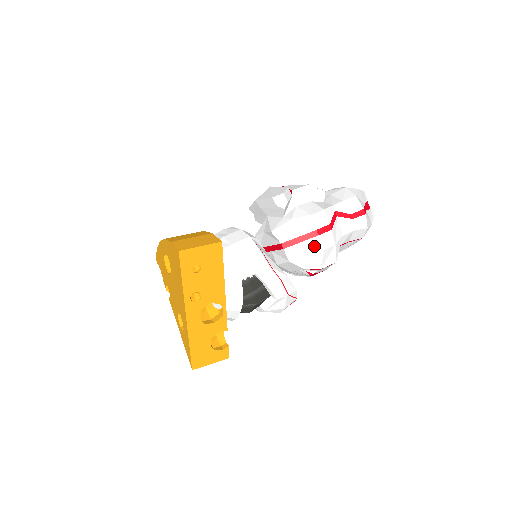
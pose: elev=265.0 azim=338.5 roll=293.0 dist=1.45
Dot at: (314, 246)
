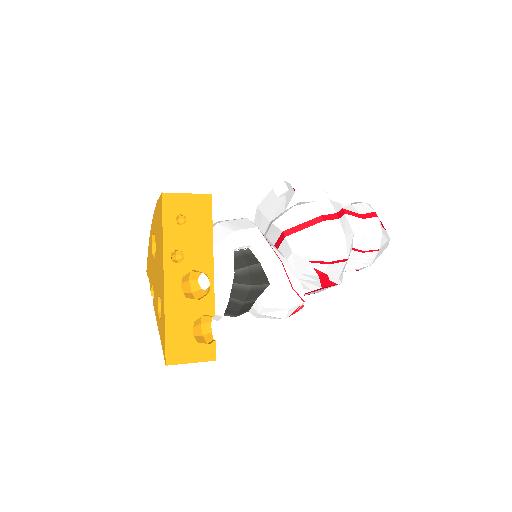
Dot at: (320, 232)
